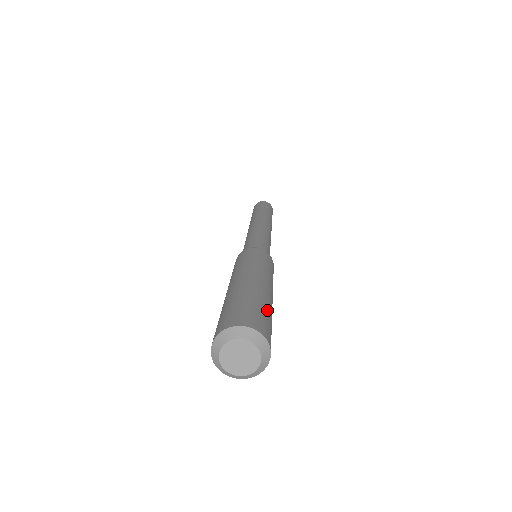
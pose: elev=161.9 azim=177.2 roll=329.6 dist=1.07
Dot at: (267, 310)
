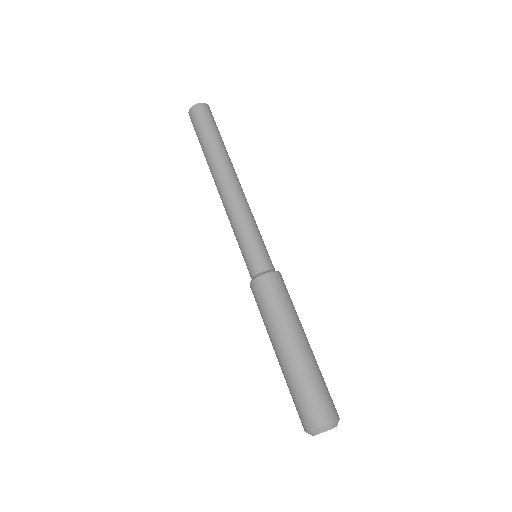
Dot at: (319, 380)
